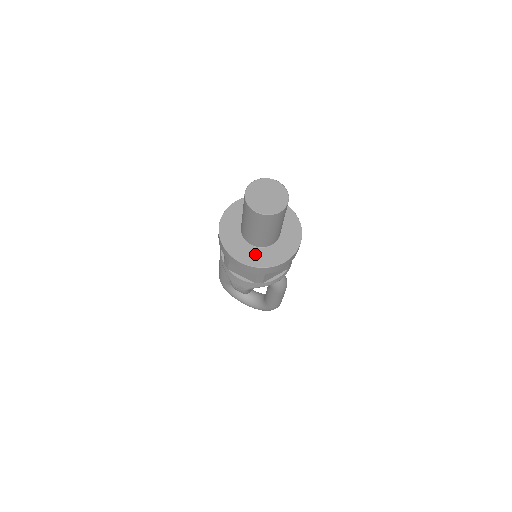
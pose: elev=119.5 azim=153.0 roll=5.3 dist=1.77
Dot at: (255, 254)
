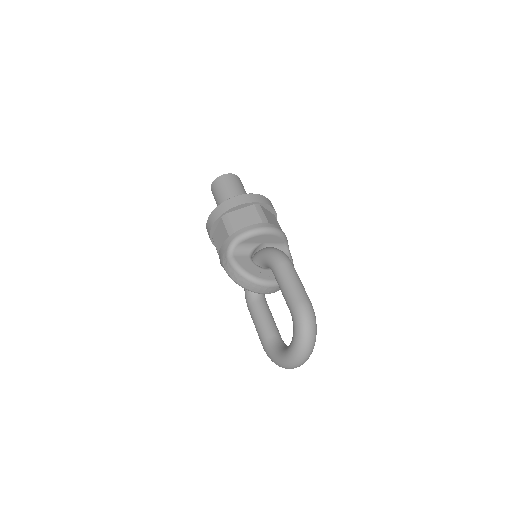
Dot at: occluded
